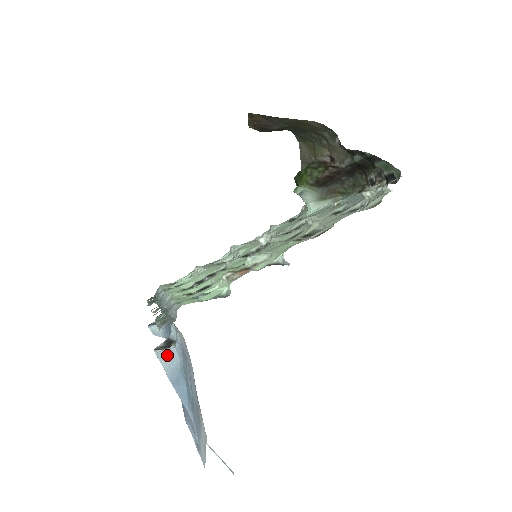
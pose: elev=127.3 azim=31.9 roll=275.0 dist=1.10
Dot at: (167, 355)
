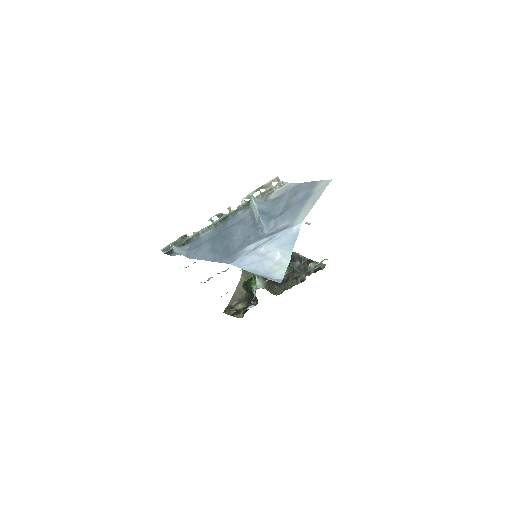
Dot at: (259, 201)
